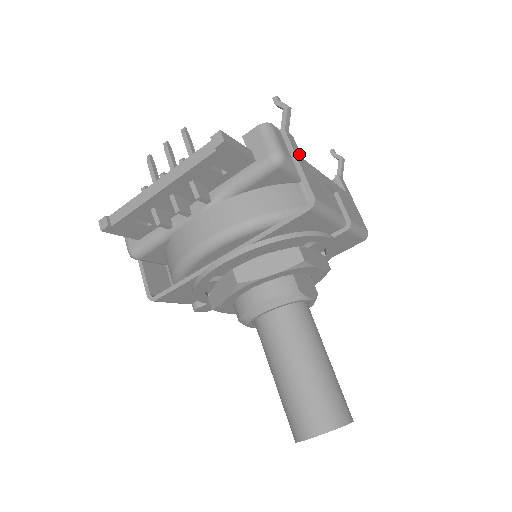
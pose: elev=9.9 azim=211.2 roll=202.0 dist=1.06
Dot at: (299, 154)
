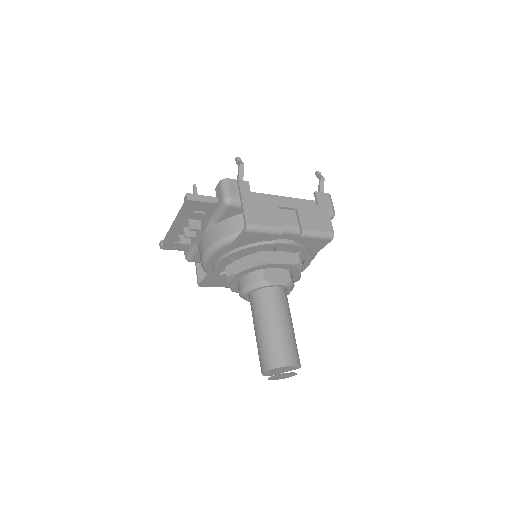
Dot at: (248, 194)
